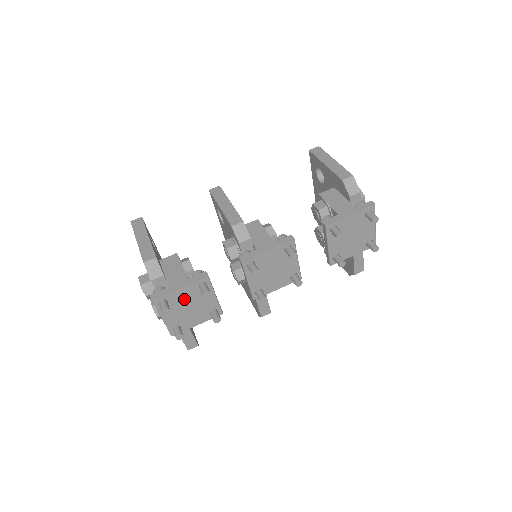
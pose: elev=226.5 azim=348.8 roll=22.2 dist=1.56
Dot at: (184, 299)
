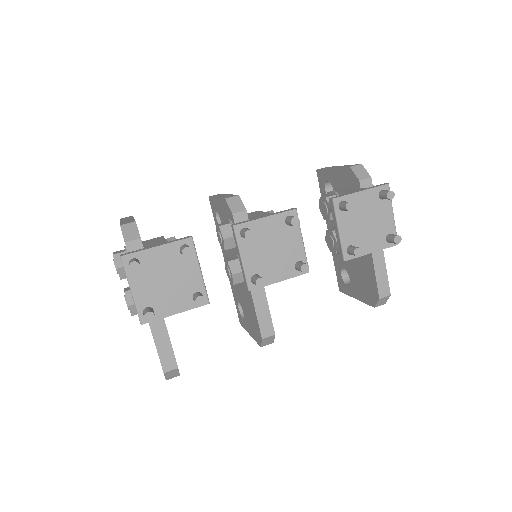
Dot at: (161, 265)
